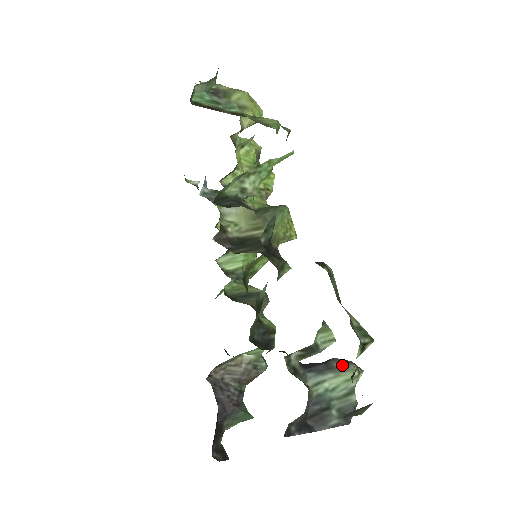
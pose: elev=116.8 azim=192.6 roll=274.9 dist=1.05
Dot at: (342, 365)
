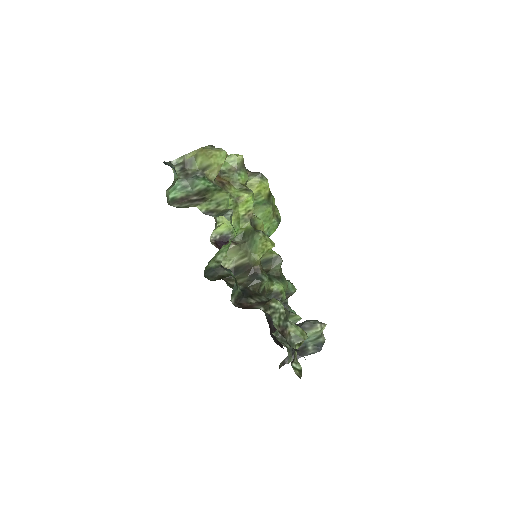
Dot at: (310, 326)
